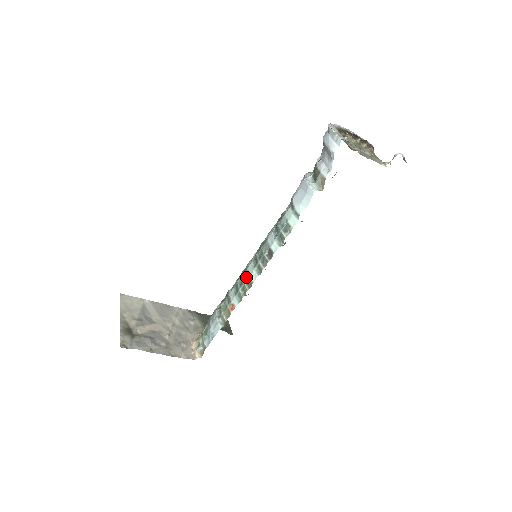
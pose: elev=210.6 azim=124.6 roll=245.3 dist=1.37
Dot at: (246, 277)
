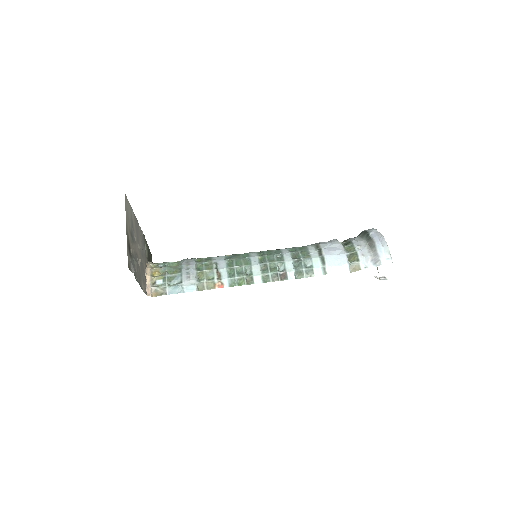
Dot at: (247, 271)
